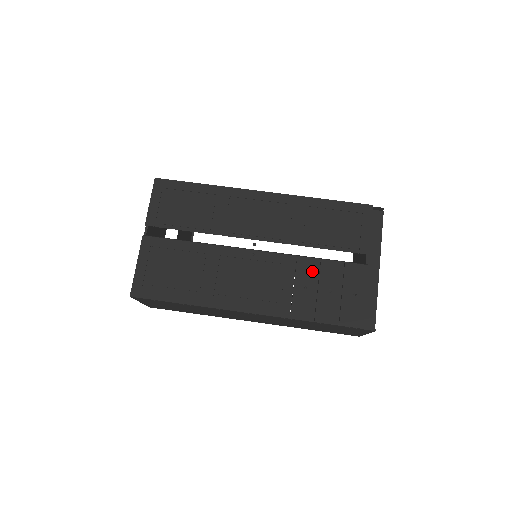
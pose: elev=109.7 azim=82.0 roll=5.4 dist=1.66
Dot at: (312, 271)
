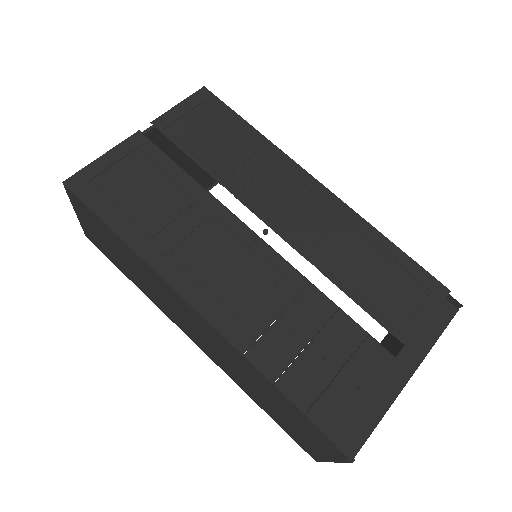
Dot at: (317, 315)
